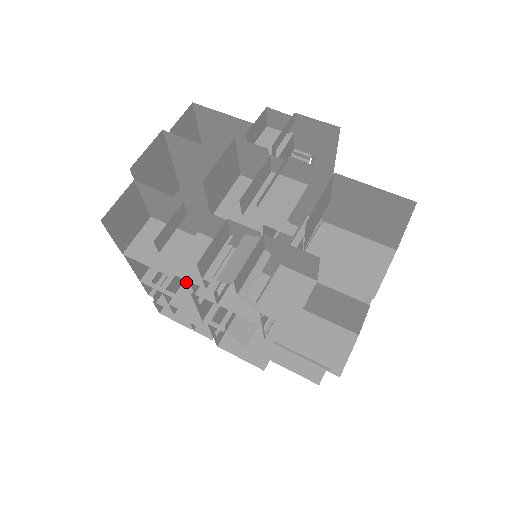
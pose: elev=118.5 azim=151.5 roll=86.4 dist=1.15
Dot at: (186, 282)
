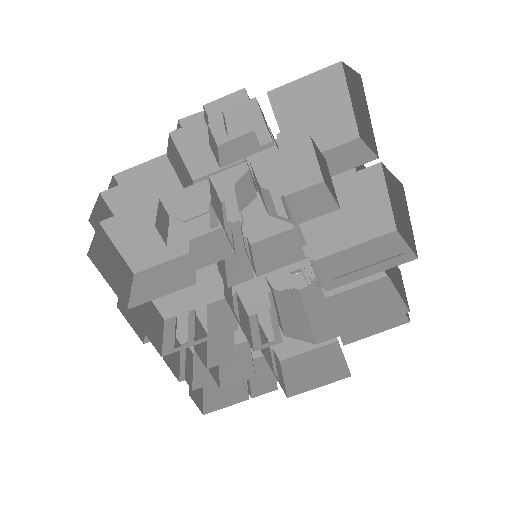
Dot at: (210, 322)
